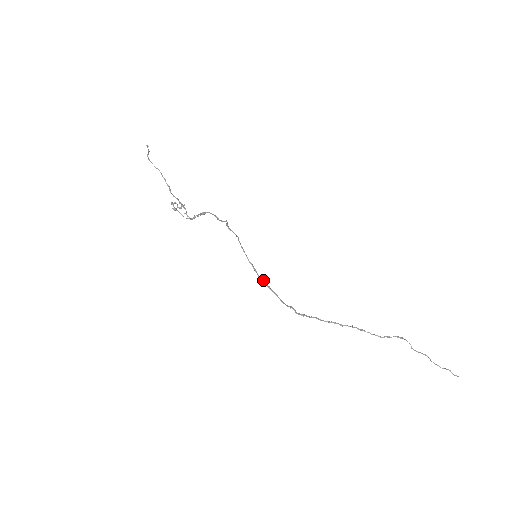
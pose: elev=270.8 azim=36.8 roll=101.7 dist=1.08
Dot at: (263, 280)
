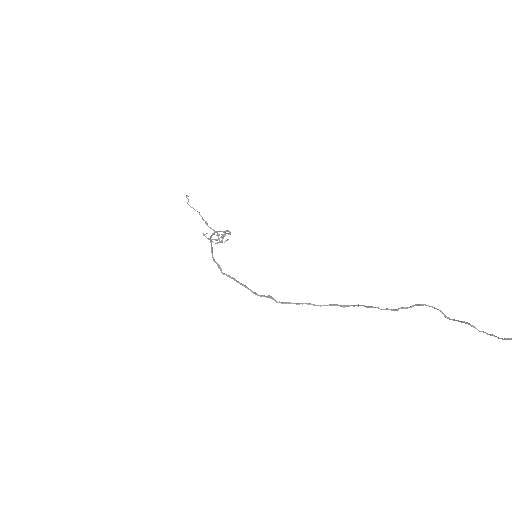
Dot at: occluded
